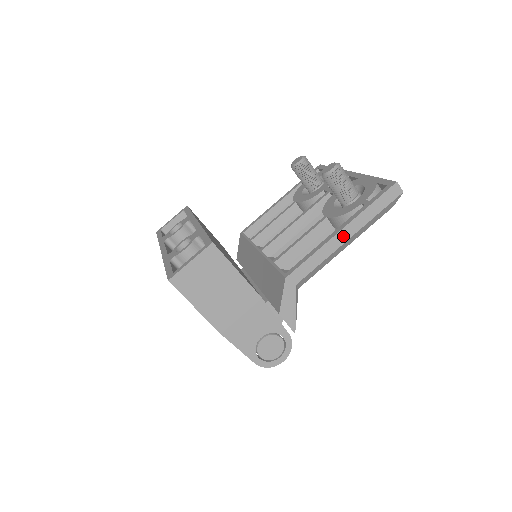
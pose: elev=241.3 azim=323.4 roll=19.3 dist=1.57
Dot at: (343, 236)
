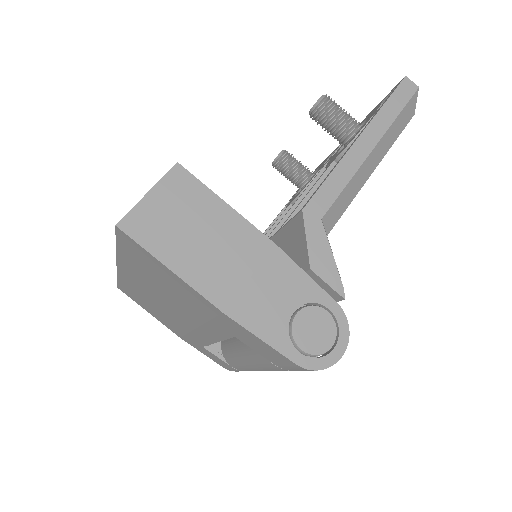
Dot at: (364, 145)
